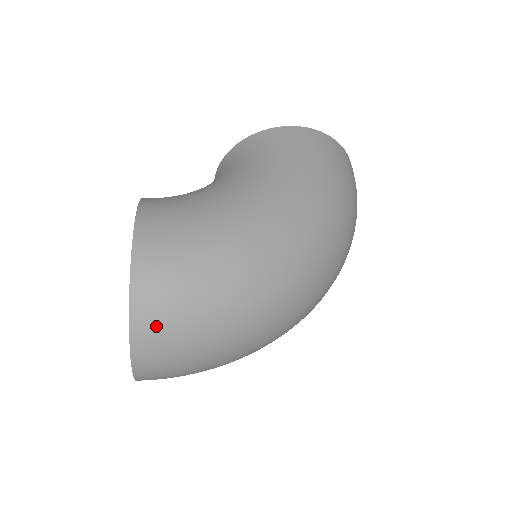
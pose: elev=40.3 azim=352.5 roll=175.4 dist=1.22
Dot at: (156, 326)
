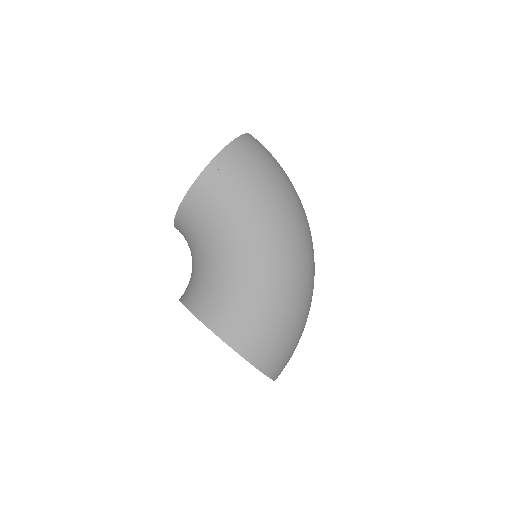
Dot at: (279, 365)
